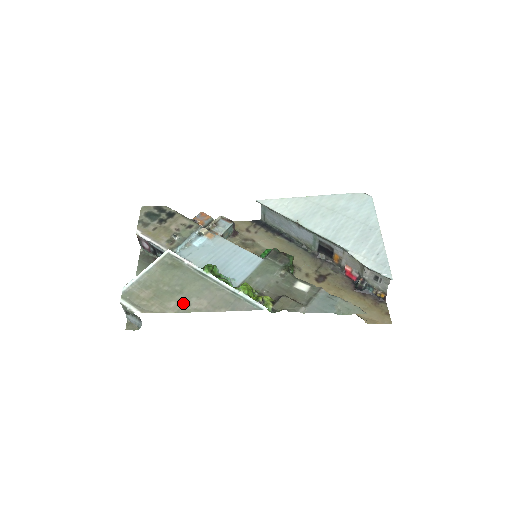
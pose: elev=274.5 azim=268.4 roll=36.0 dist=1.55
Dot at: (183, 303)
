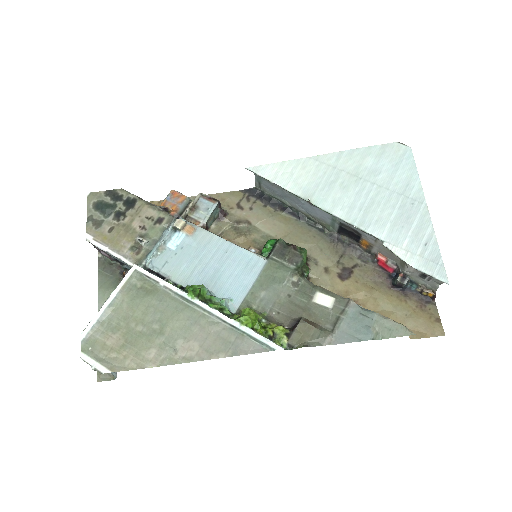
Dot at: (166, 350)
